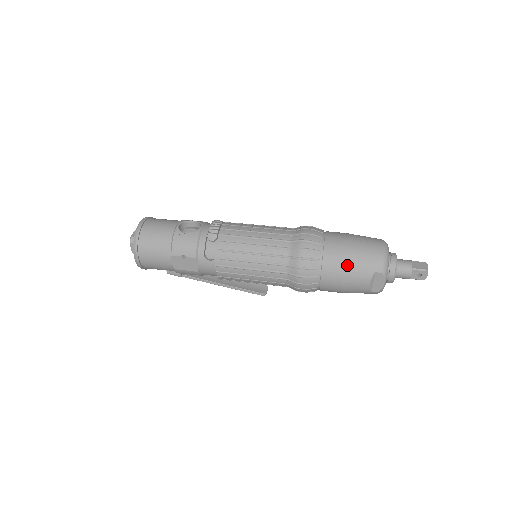
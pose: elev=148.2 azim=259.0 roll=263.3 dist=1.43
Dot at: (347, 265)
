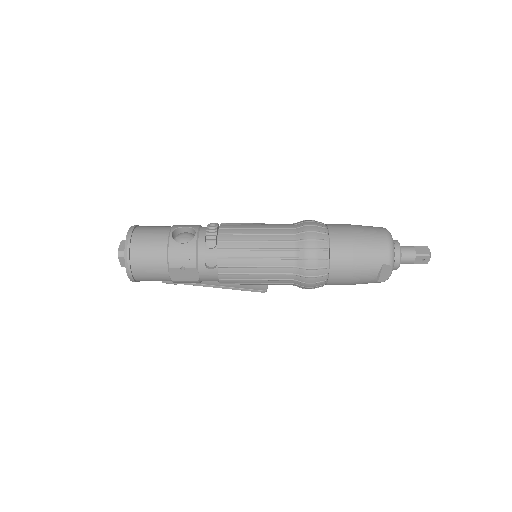
Dot at: (355, 261)
